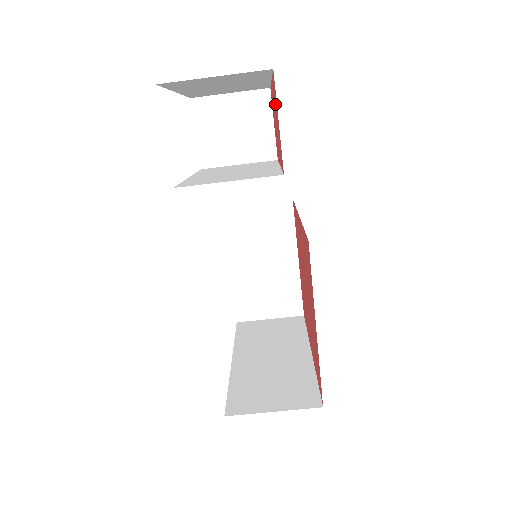
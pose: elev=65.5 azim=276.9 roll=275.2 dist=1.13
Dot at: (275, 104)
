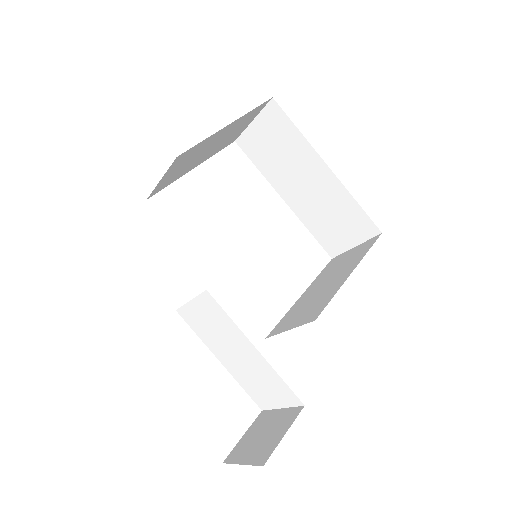
Dot at: occluded
